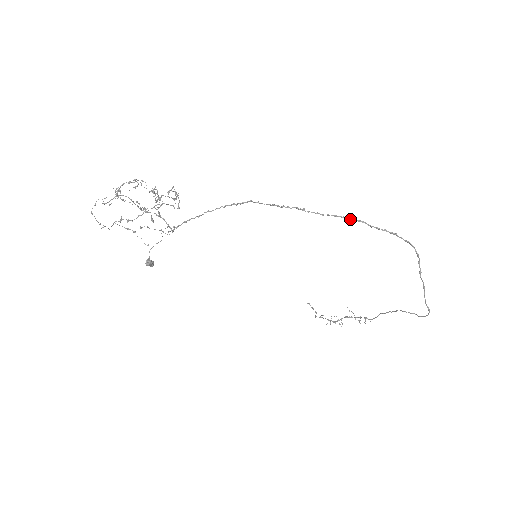
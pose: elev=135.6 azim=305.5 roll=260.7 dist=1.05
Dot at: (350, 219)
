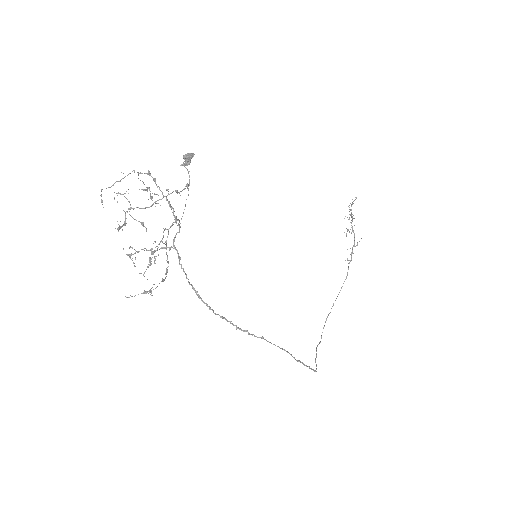
Dot at: (291, 355)
